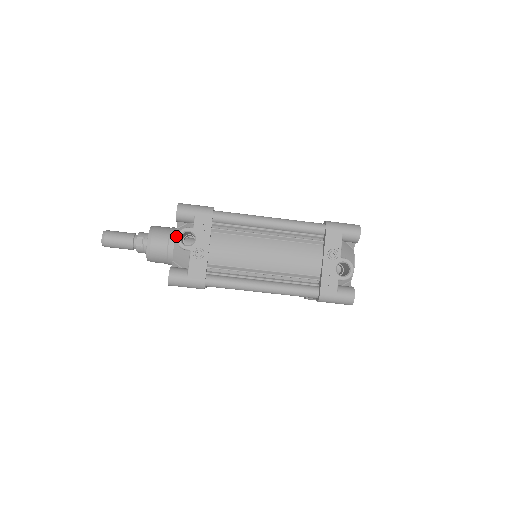
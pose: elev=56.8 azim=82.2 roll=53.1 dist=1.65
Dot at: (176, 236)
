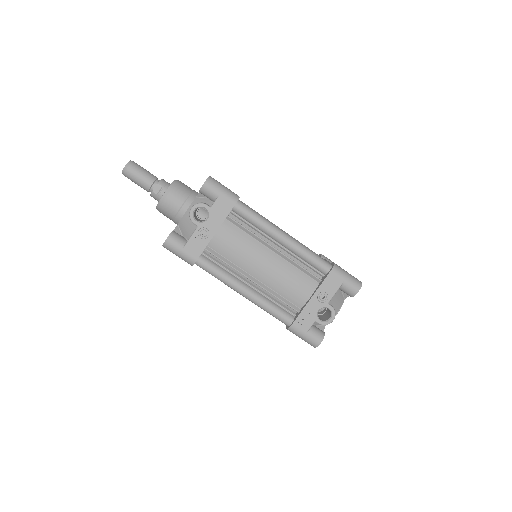
Dot at: (192, 204)
